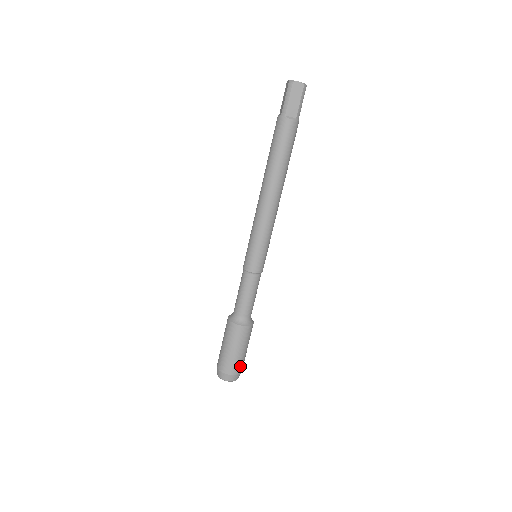
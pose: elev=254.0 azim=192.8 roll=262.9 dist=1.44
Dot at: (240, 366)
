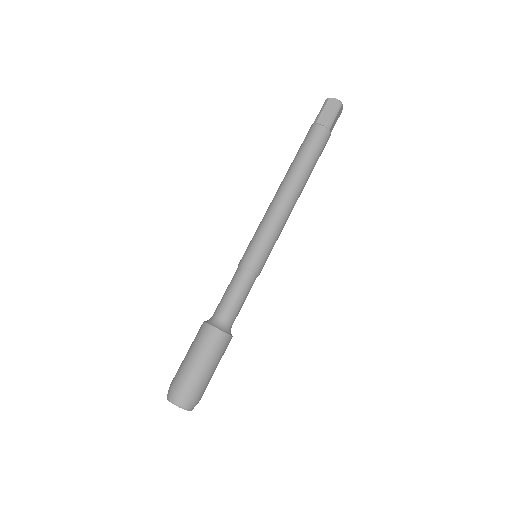
Dot at: (196, 386)
